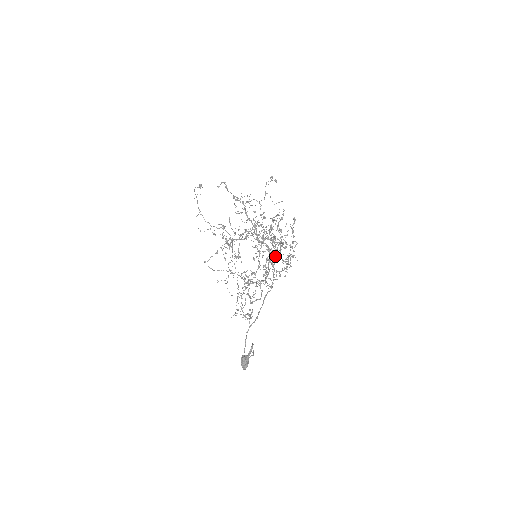
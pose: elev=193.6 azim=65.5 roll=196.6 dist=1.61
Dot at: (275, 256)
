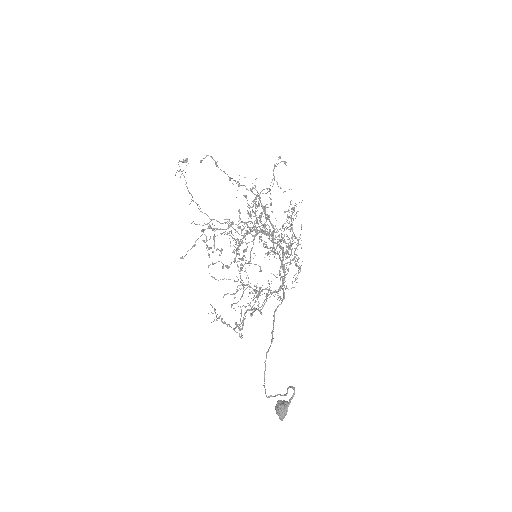
Dot at: occluded
